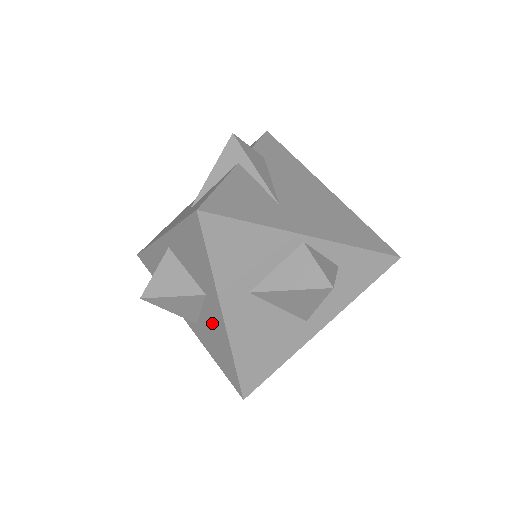
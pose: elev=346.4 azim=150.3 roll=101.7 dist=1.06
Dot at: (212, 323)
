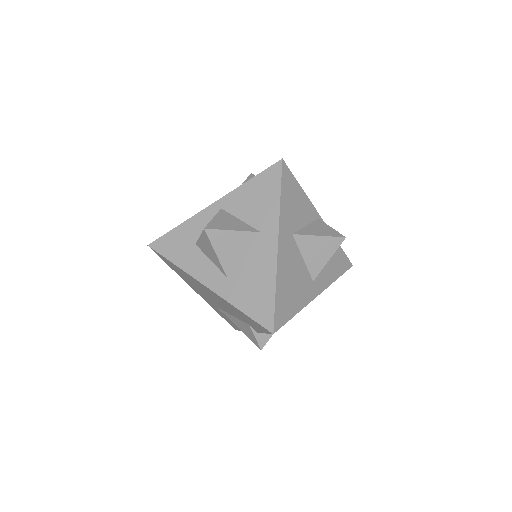
Dot at: (257, 260)
